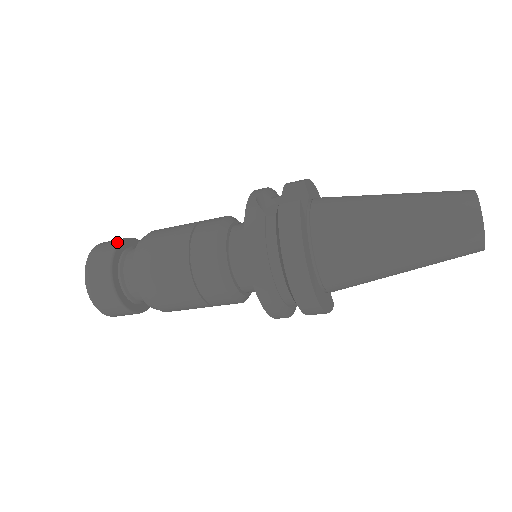
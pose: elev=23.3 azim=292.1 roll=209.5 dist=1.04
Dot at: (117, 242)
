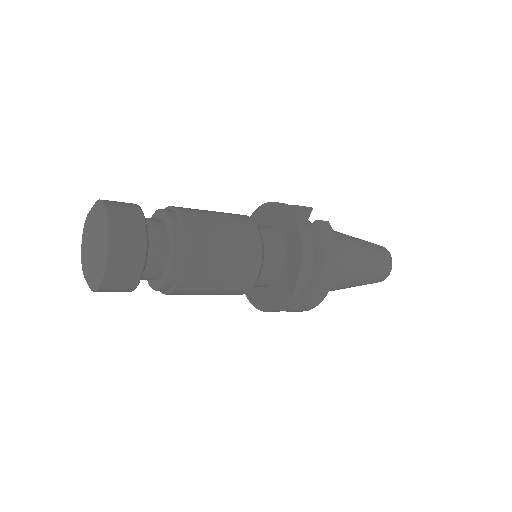
Dot at: (137, 205)
